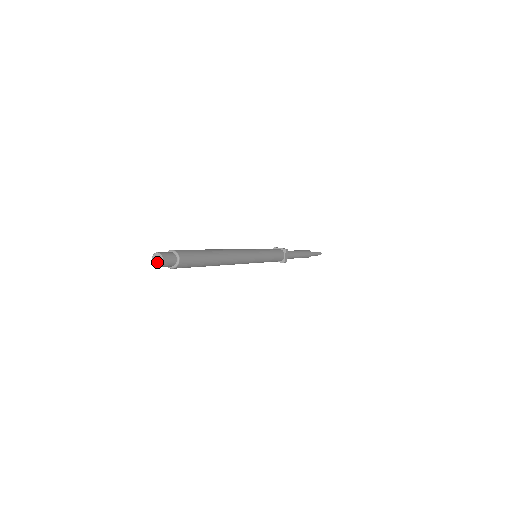
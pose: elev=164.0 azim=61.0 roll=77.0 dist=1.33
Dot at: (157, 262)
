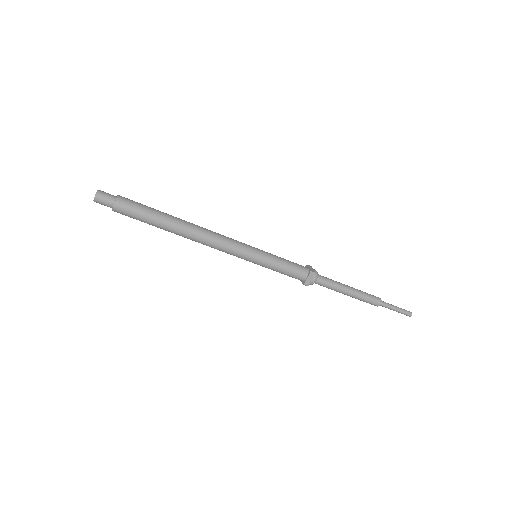
Dot at: (95, 197)
